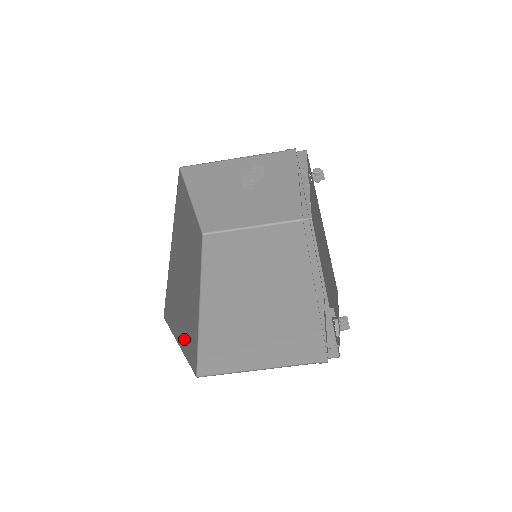
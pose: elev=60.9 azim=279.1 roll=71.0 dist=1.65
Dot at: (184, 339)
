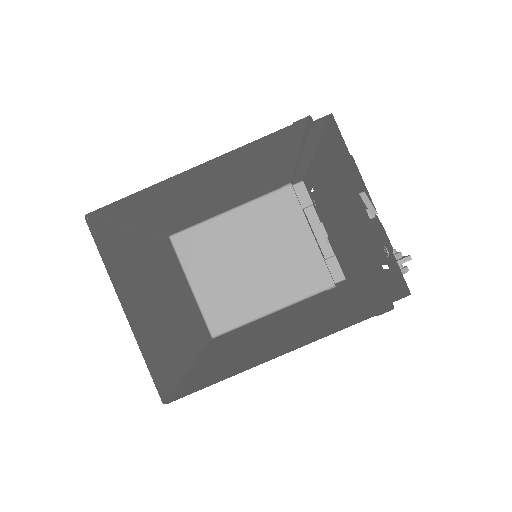
Dot at: (136, 319)
